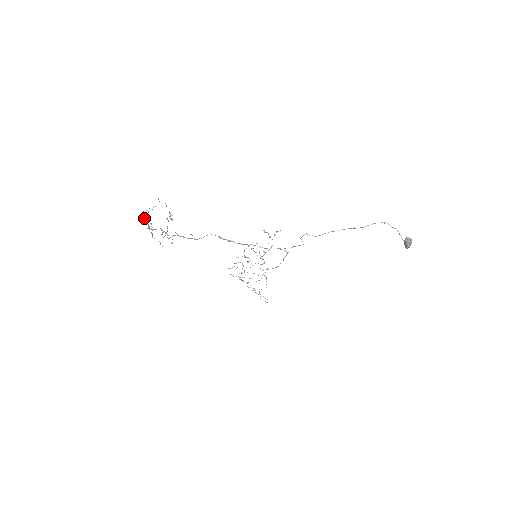
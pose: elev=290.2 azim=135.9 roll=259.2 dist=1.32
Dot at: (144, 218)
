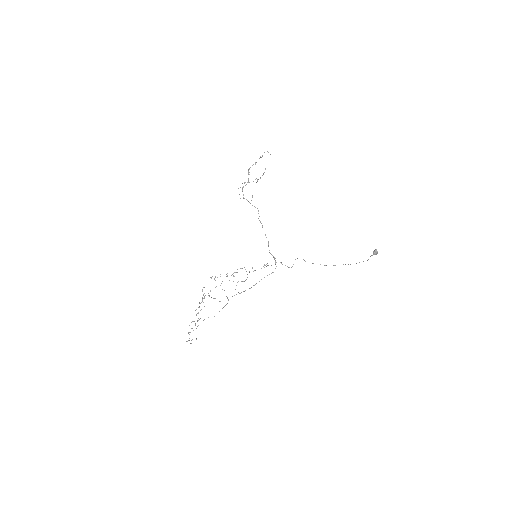
Dot at: occluded
